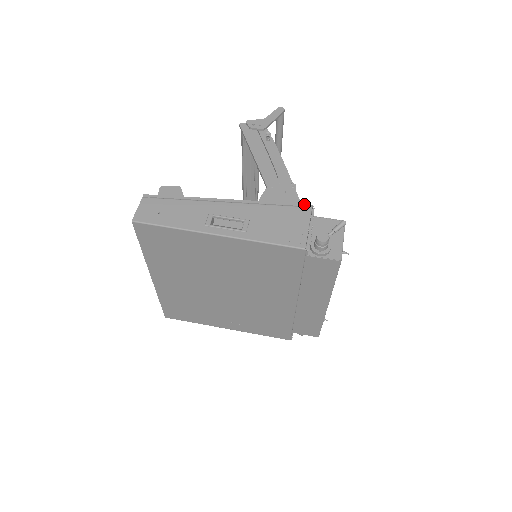
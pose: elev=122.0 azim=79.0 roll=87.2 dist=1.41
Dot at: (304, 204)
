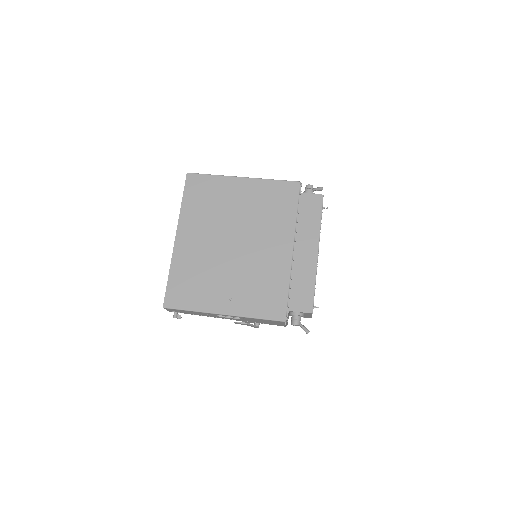
Dot at: occluded
